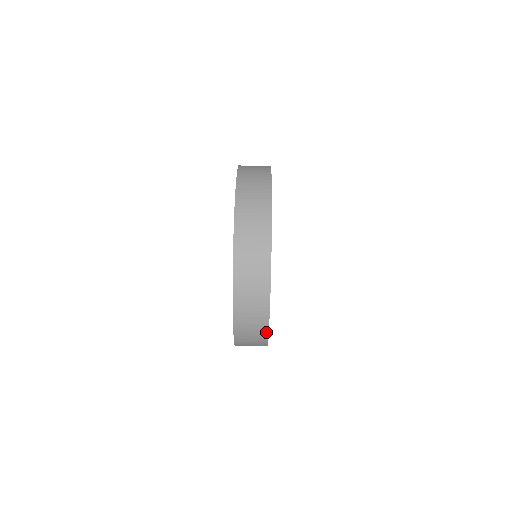
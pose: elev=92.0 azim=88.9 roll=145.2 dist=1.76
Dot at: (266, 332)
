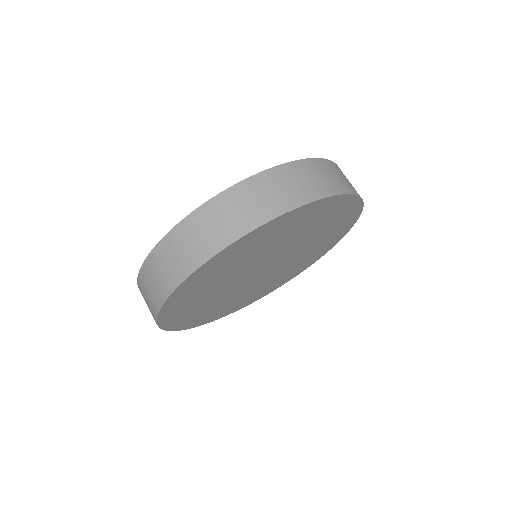
Dot at: (185, 275)
